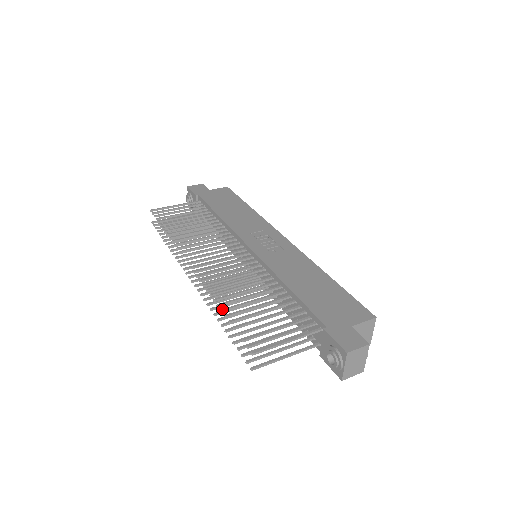
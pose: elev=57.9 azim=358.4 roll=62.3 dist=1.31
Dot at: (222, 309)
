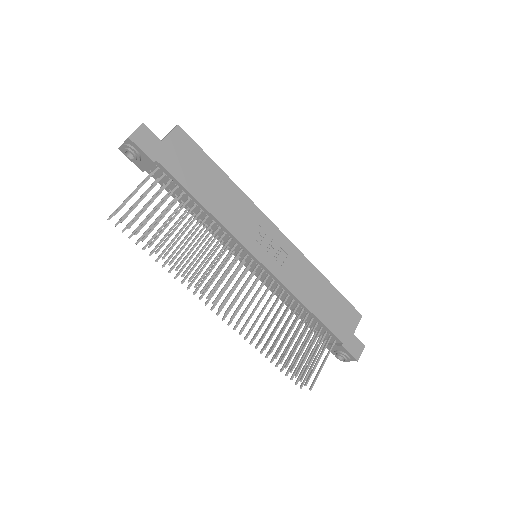
Dot at: (276, 357)
